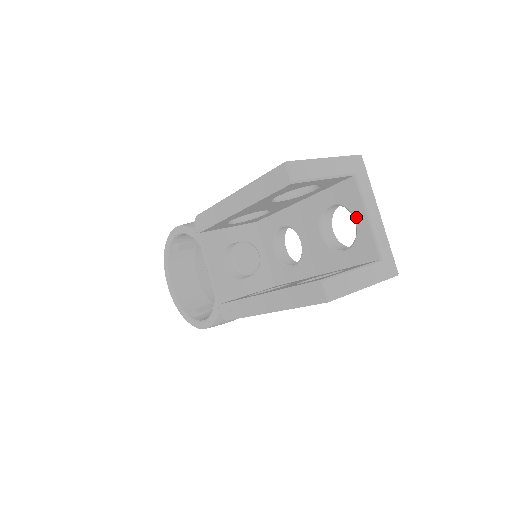
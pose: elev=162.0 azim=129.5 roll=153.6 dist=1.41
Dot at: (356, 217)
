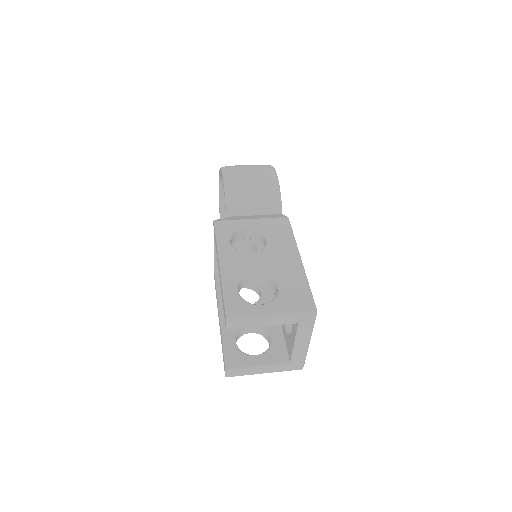
Dot at: (292, 333)
